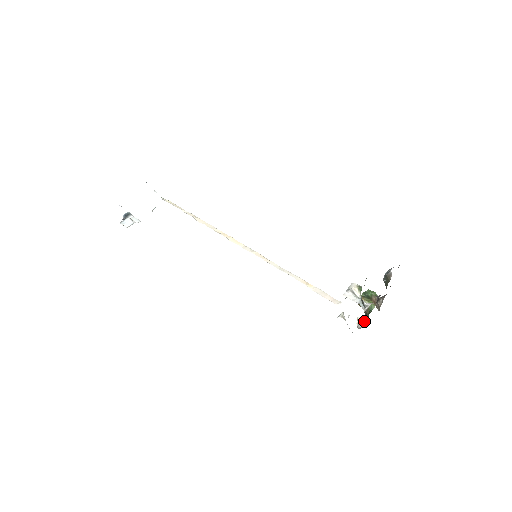
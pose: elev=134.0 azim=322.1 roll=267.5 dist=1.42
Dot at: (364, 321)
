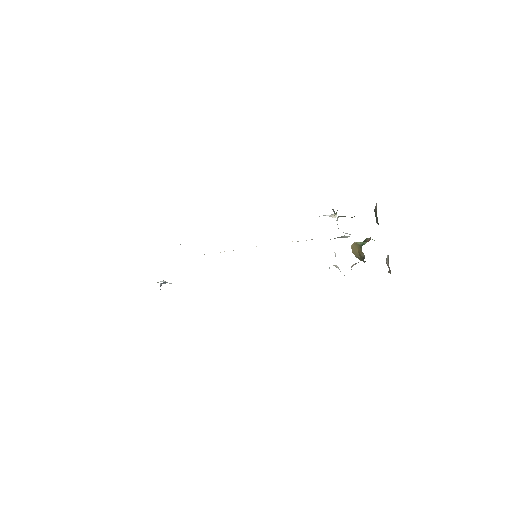
Dot at: occluded
